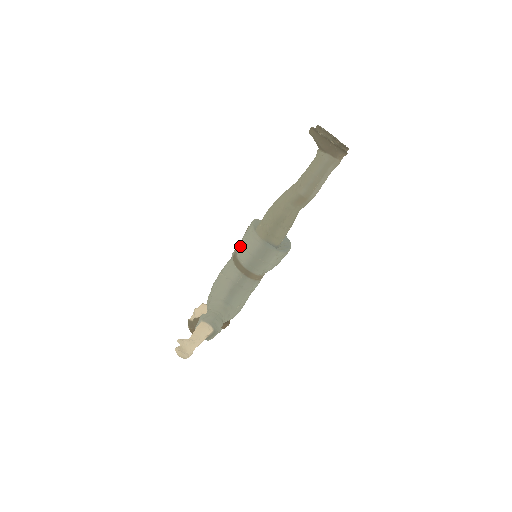
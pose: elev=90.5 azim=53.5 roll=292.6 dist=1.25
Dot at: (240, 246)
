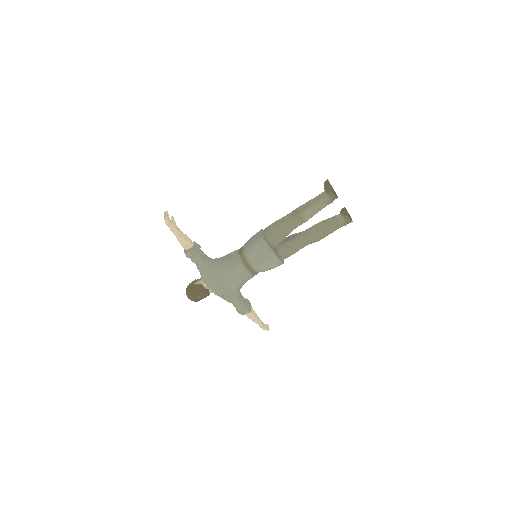
Dot at: occluded
